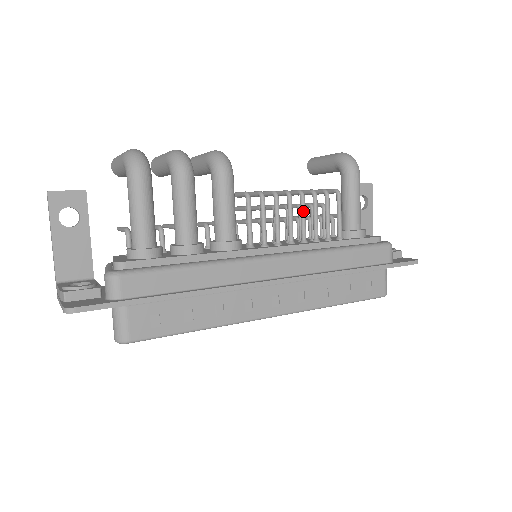
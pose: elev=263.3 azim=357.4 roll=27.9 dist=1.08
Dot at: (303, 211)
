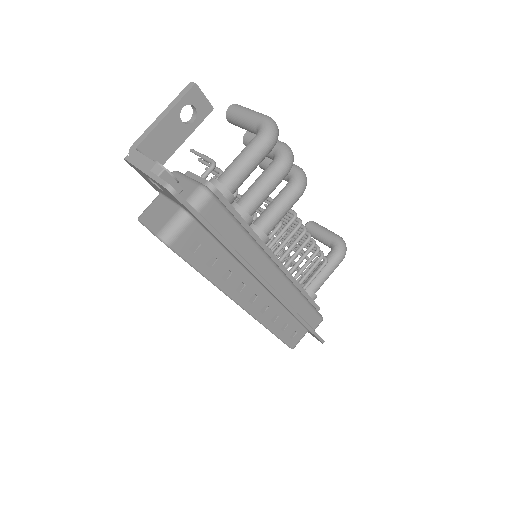
Dot at: (306, 254)
